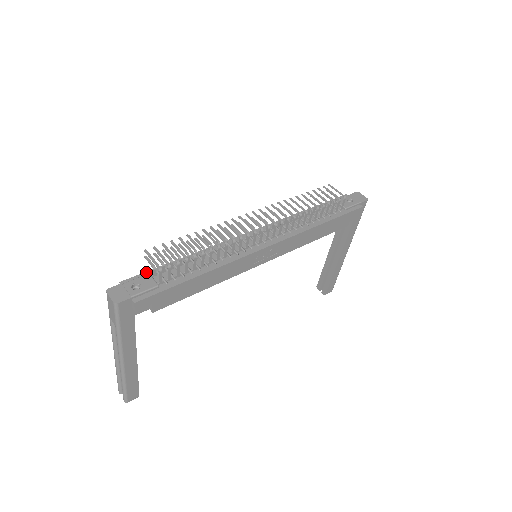
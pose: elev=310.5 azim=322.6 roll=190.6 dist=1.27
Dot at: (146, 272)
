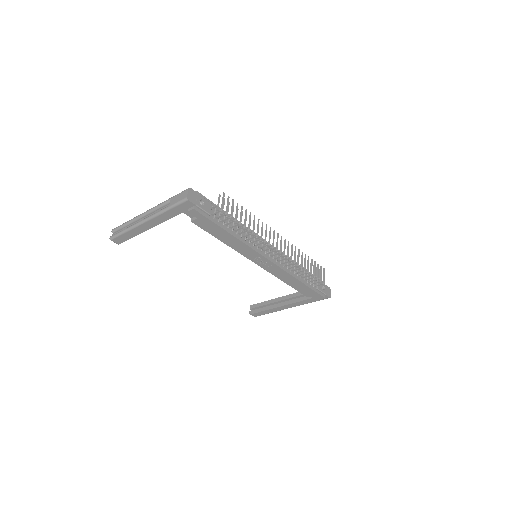
Dot at: (211, 201)
